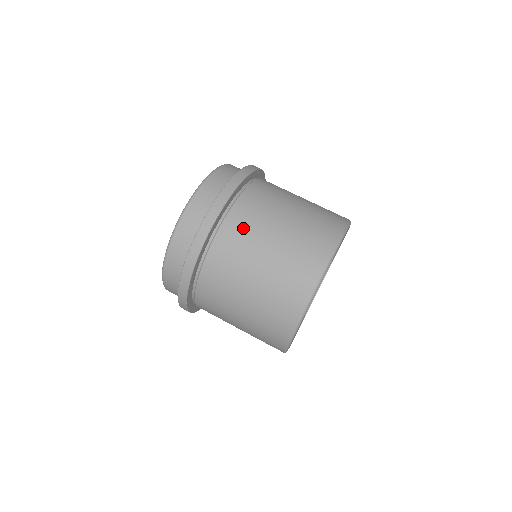
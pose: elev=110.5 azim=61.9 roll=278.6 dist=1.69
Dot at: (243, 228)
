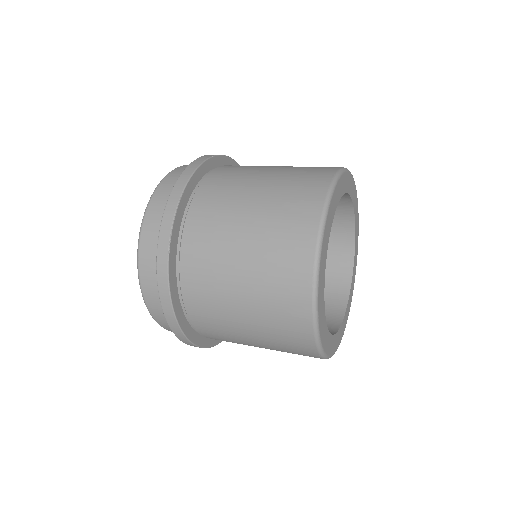
Dot at: occluded
